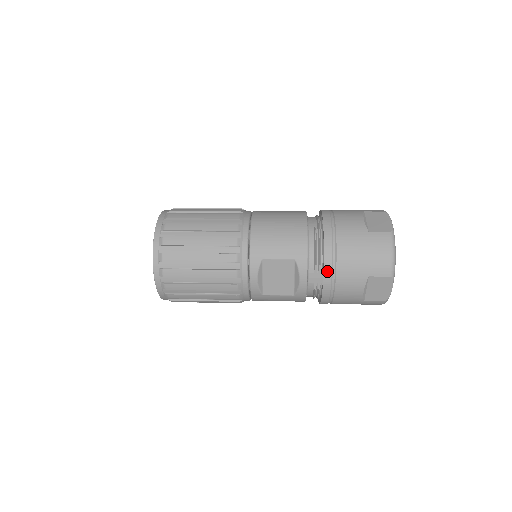
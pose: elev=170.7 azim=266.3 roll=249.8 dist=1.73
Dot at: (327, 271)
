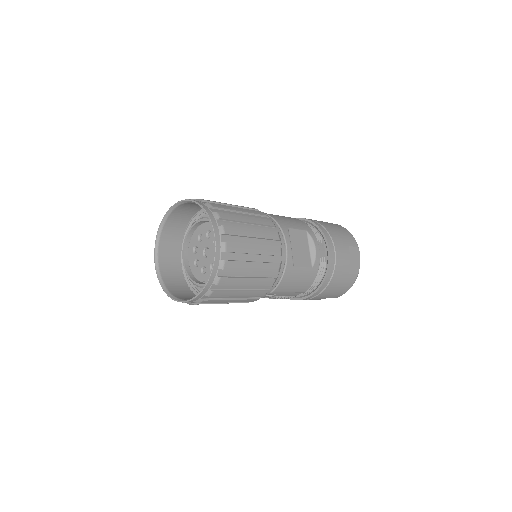
Dot at: (328, 240)
